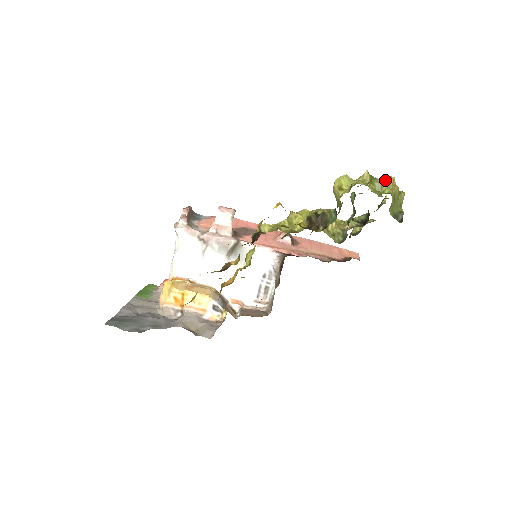
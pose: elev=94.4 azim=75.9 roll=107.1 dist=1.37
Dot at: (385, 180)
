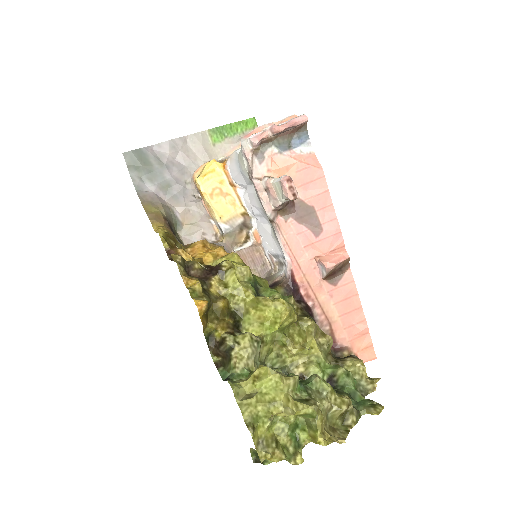
Dot at: (315, 434)
